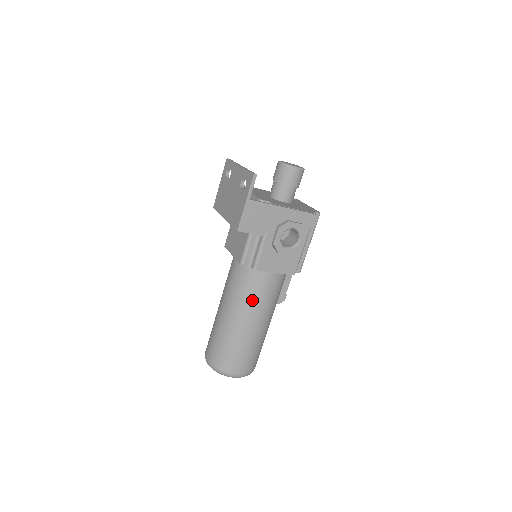
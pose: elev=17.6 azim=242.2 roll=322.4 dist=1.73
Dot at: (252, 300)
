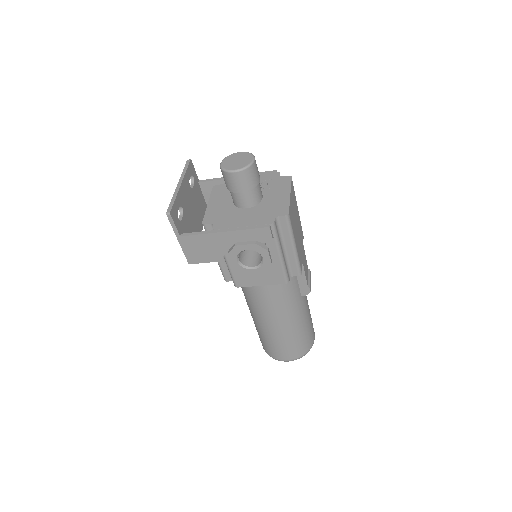
Dot at: (258, 306)
